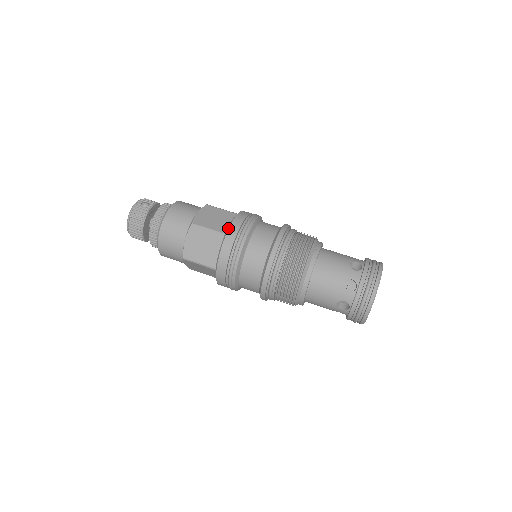
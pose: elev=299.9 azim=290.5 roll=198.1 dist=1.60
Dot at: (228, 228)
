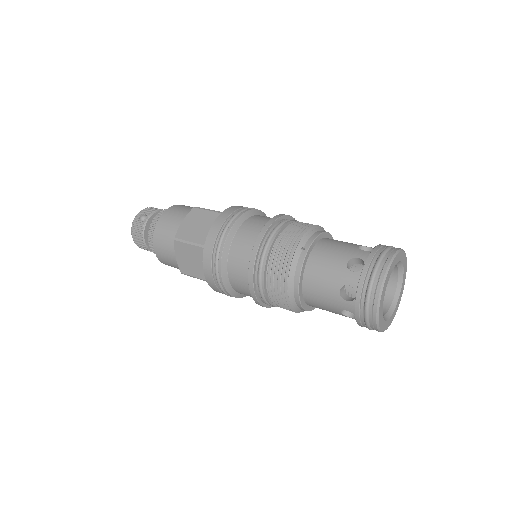
Dot at: occluded
